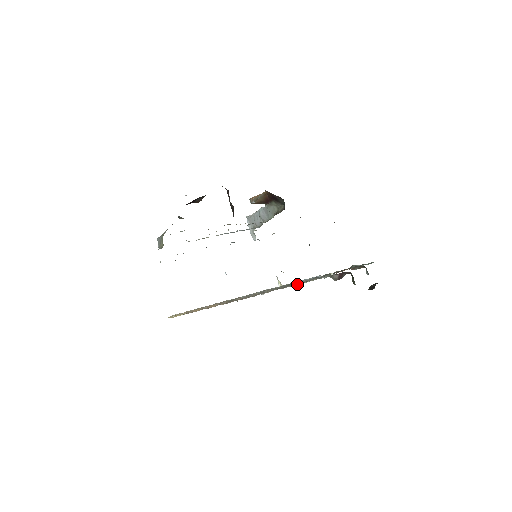
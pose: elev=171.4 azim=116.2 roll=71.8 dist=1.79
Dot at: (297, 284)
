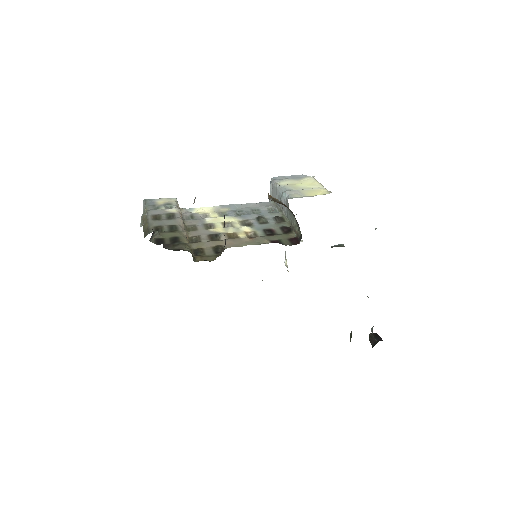
Dot at: occluded
